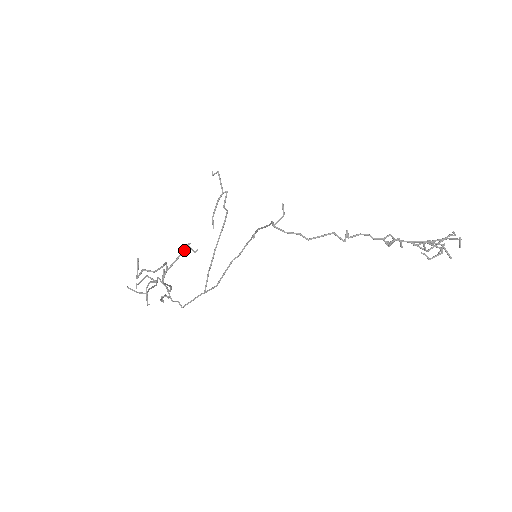
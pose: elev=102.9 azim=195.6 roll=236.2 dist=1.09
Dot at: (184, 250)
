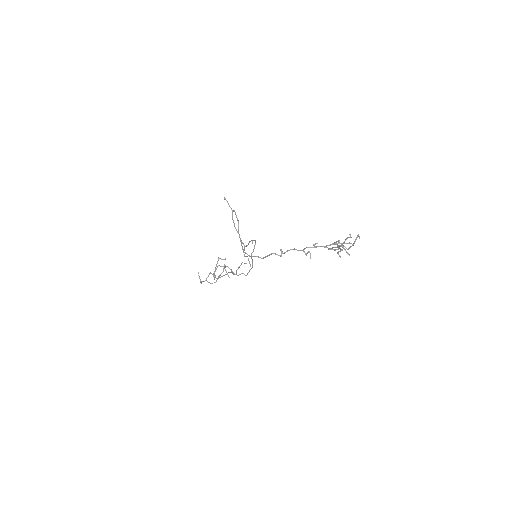
Dot at: (217, 263)
